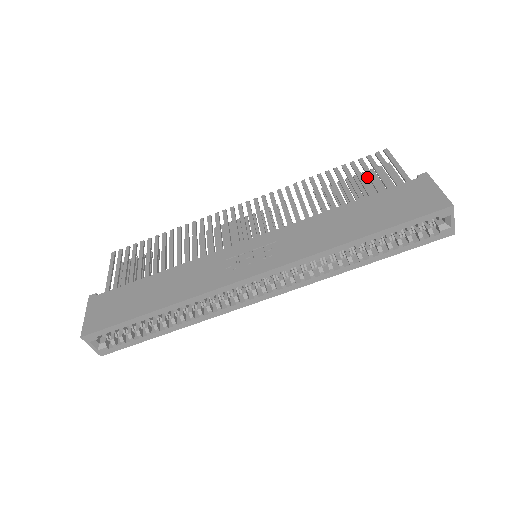
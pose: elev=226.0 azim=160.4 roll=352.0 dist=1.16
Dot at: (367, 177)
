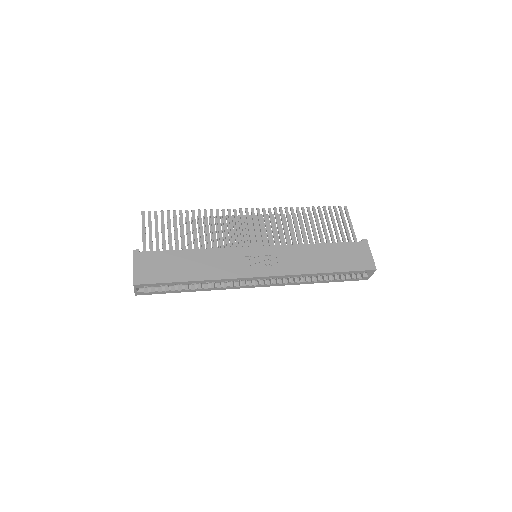
Dot at: occluded
